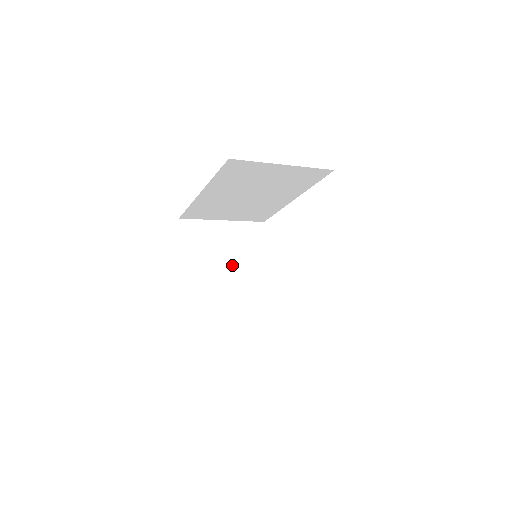
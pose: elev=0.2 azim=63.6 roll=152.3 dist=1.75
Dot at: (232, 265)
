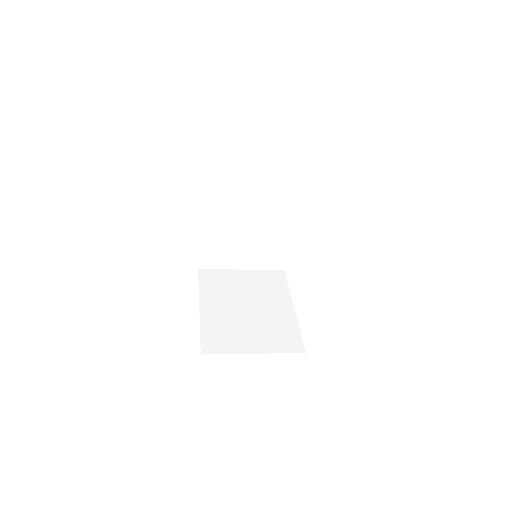
Dot at: (251, 301)
